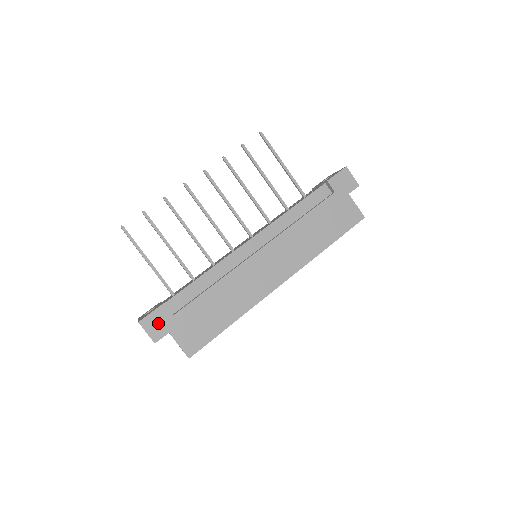
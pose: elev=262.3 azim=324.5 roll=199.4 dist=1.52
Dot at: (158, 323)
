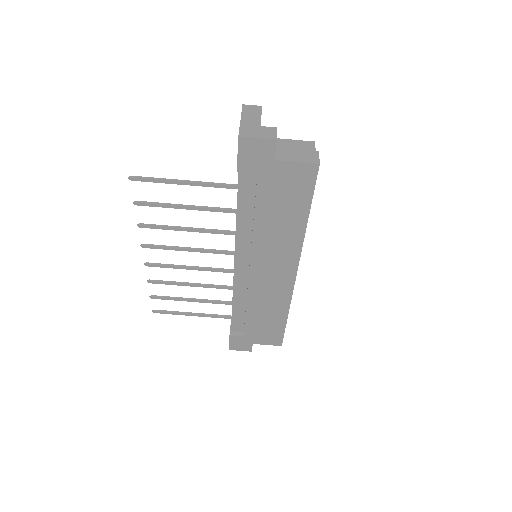
Dot at: (240, 344)
